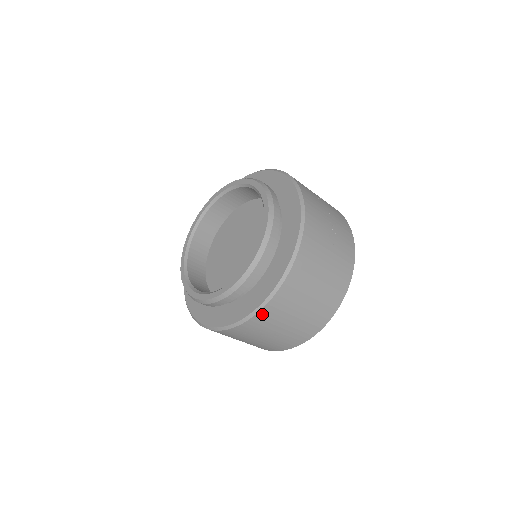
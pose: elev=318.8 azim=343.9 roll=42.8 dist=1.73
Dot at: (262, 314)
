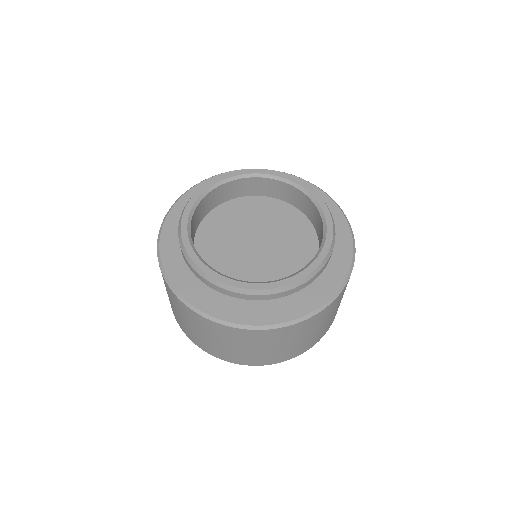
Dot at: (268, 332)
